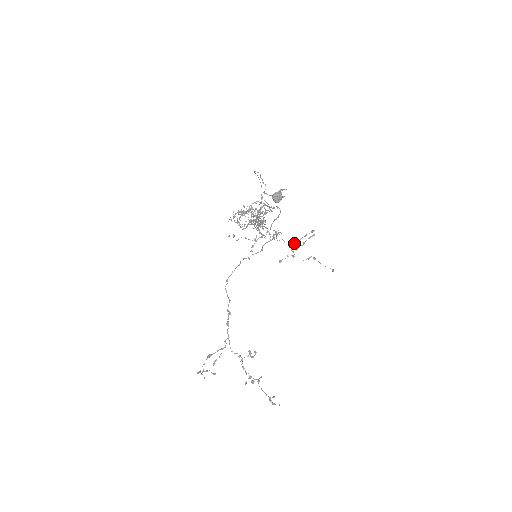
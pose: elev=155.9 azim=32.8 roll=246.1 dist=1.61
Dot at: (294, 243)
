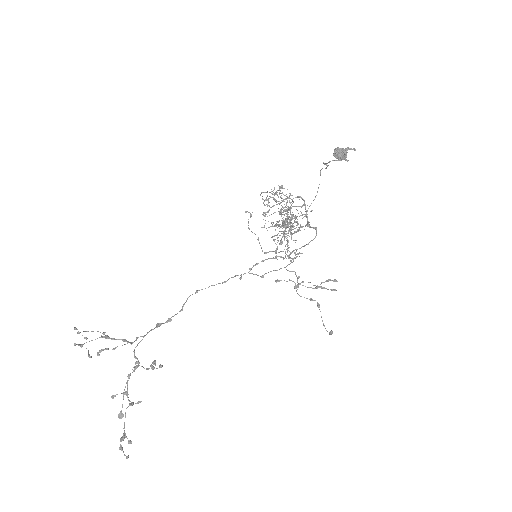
Dot at: occluded
